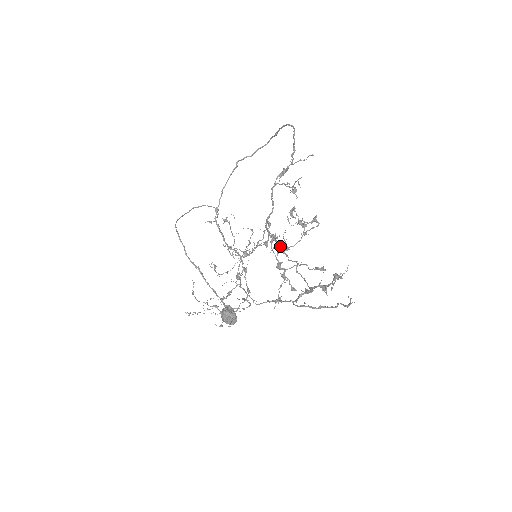
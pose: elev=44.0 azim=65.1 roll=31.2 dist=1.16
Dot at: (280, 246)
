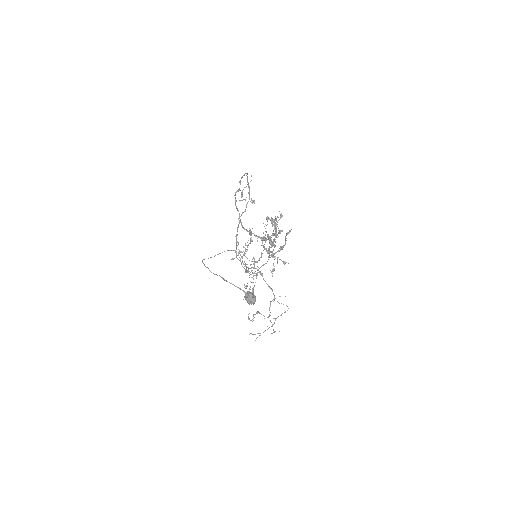
Dot at: (260, 237)
